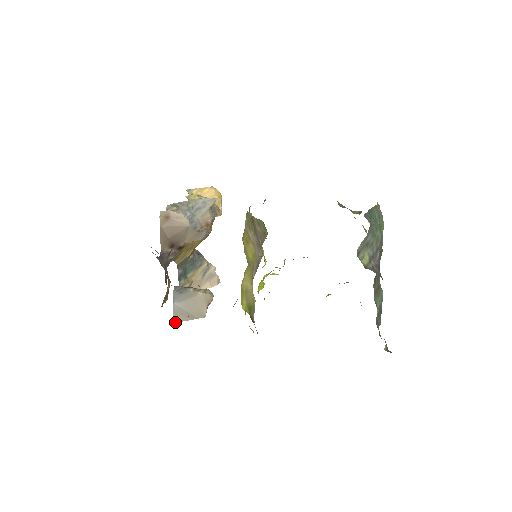
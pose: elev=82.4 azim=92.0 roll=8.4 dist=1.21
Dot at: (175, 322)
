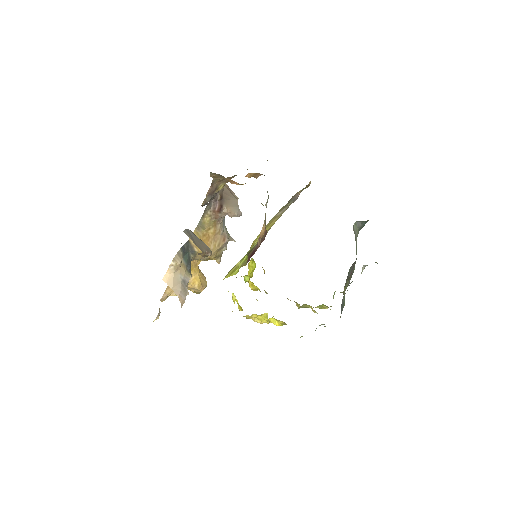
Dot at: (184, 232)
